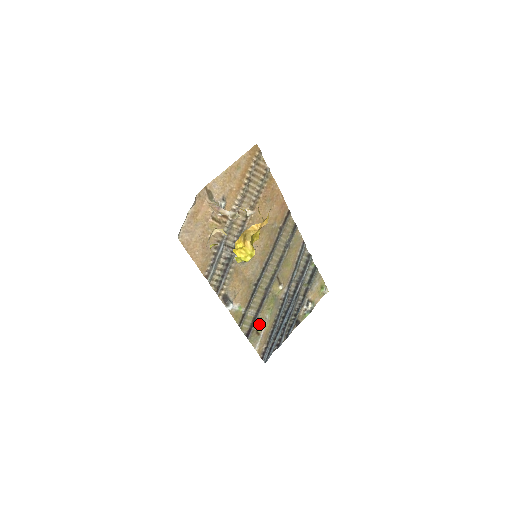
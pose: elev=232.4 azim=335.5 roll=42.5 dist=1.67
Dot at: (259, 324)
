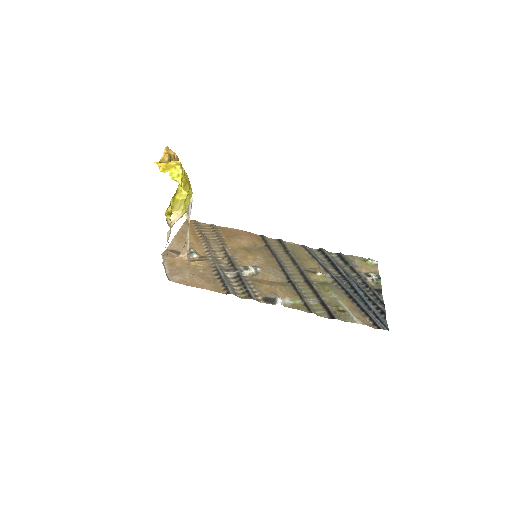
Dot at: (334, 305)
